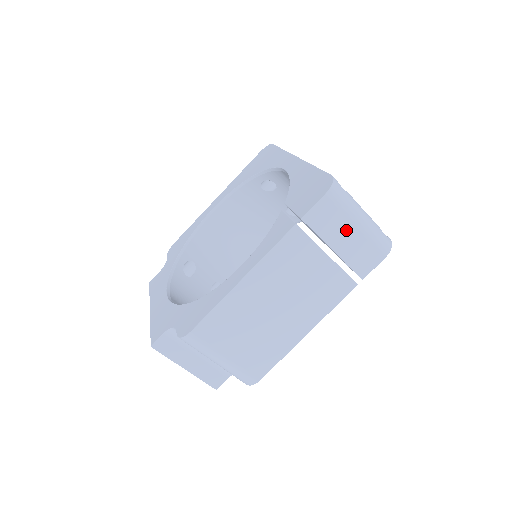
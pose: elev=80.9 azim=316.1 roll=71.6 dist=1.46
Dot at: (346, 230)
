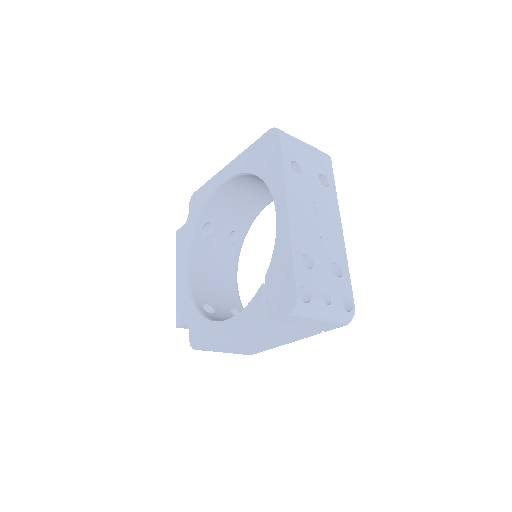
Dot at: (308, 322)
